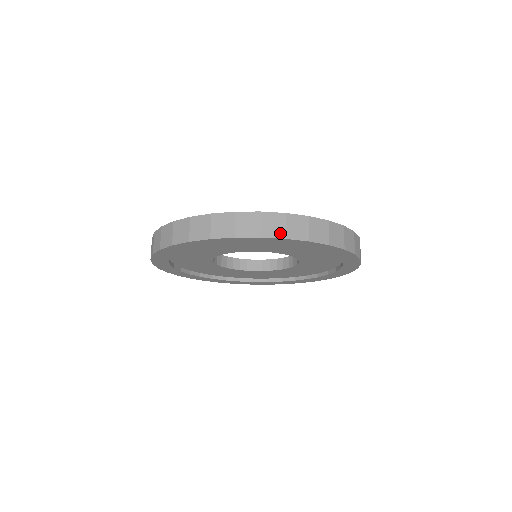
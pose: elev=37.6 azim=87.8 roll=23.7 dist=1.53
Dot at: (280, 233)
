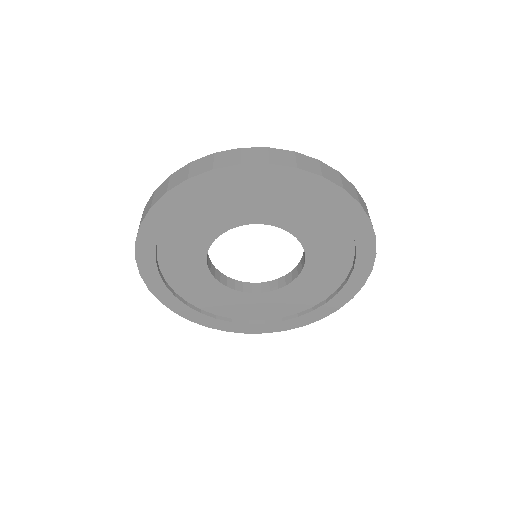
Dot at: (234, 162)
